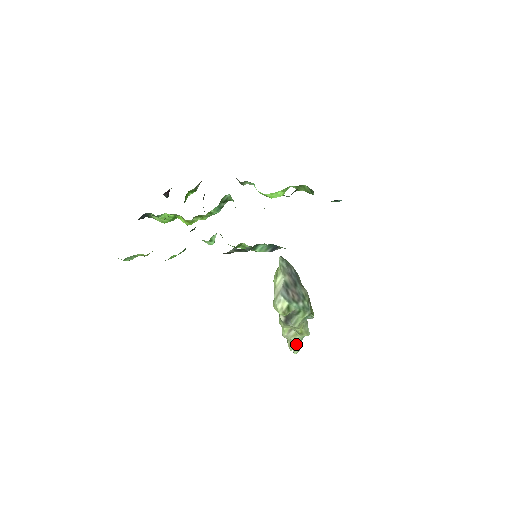
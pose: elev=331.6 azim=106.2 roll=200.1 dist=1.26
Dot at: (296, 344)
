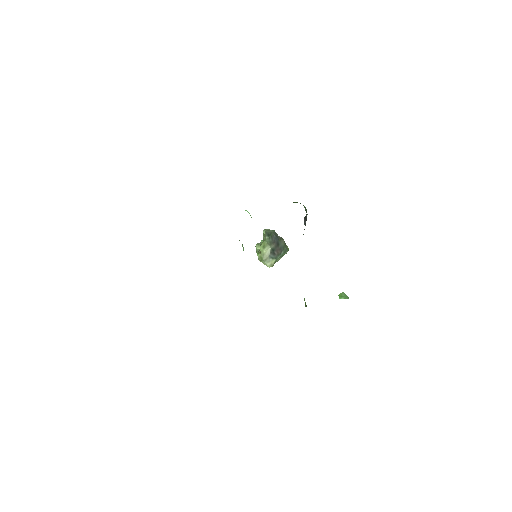
Dot at: occluded
